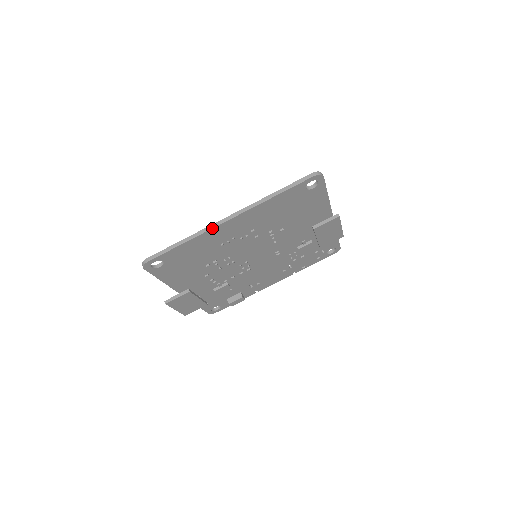
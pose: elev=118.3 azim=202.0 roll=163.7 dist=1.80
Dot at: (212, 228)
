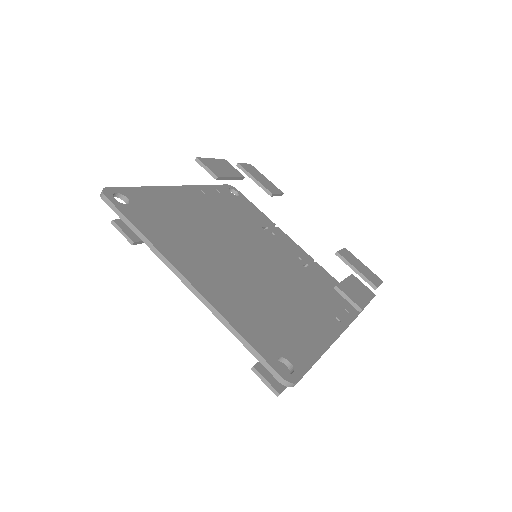
Dot at: (167, 265)
